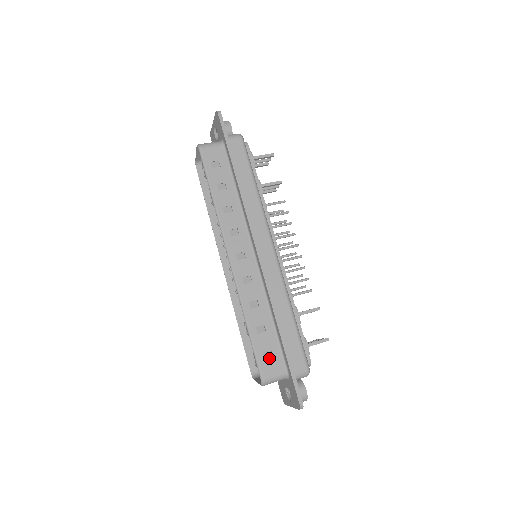
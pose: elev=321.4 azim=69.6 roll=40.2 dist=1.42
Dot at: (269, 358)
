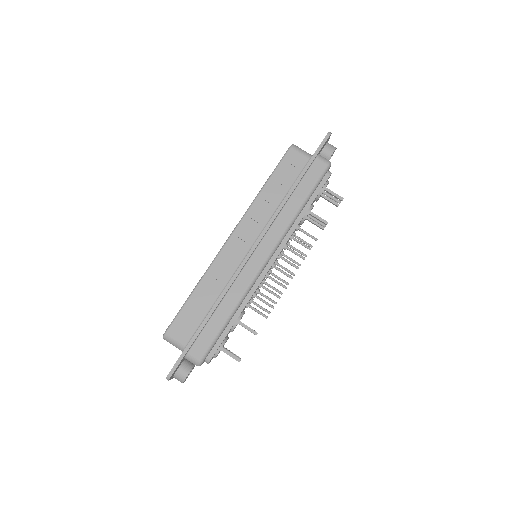
Dot at: (184, 325)
